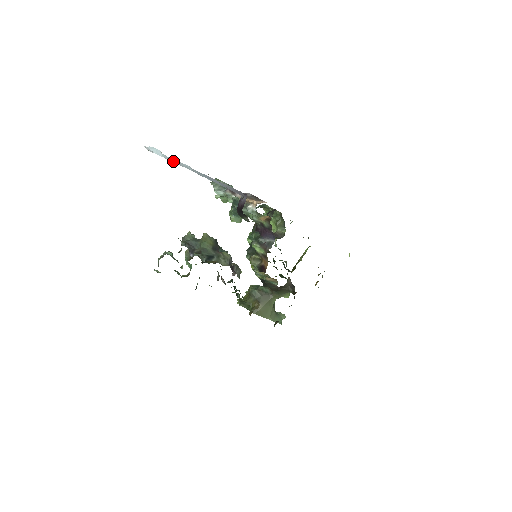
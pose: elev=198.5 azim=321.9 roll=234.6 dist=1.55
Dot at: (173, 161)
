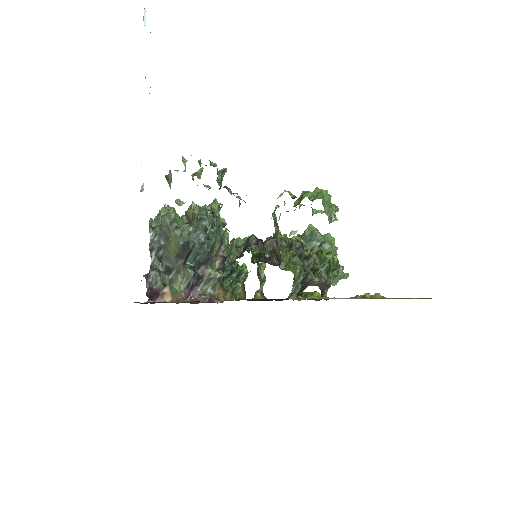
Dot at: occluded
